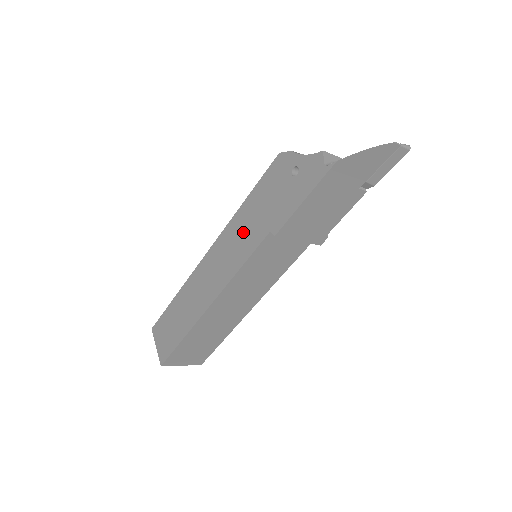
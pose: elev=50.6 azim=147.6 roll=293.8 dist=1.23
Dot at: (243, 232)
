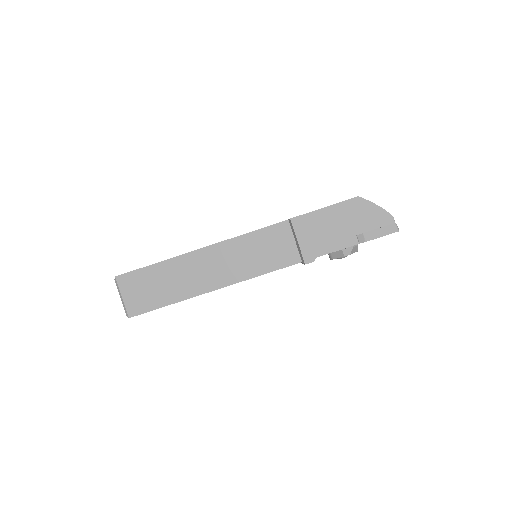
Dot at: occluded
